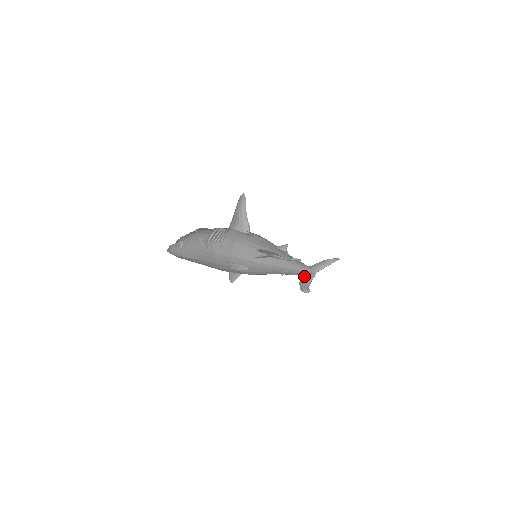
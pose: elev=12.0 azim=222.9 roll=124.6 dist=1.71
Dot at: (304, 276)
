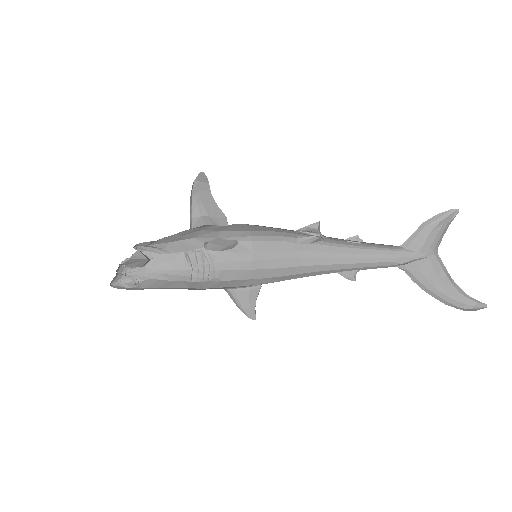
Dot at: (423, 275)
